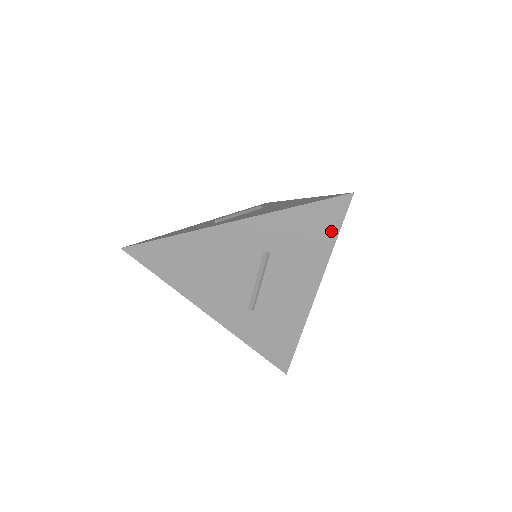
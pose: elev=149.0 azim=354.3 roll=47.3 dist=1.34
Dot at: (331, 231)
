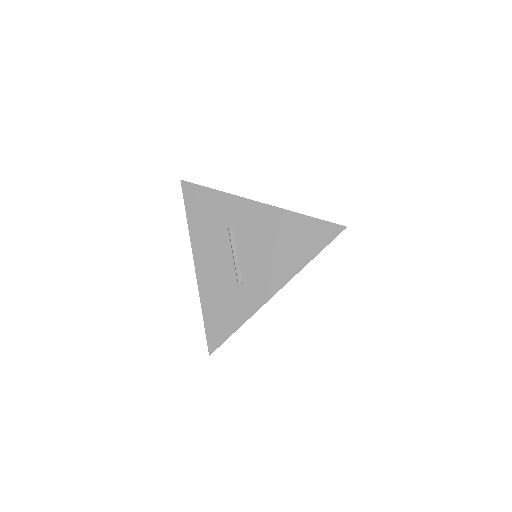
Dot at: occluded
